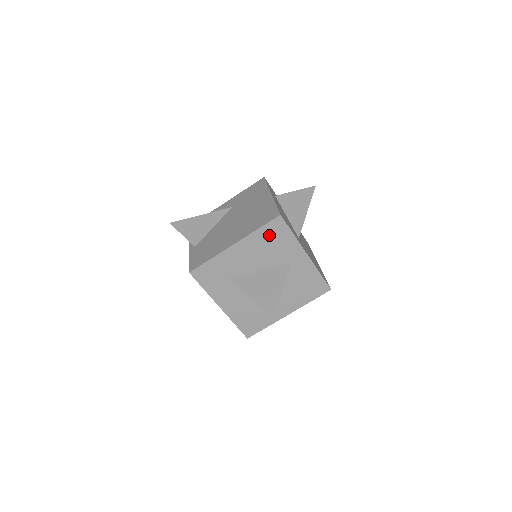
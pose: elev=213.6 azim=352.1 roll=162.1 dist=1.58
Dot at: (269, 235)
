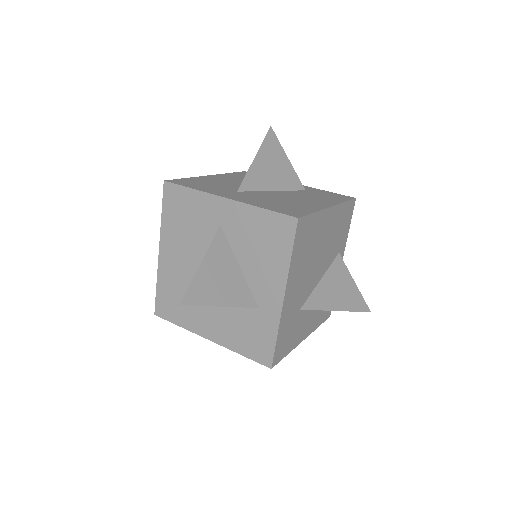
Dot at: (175, 212)
